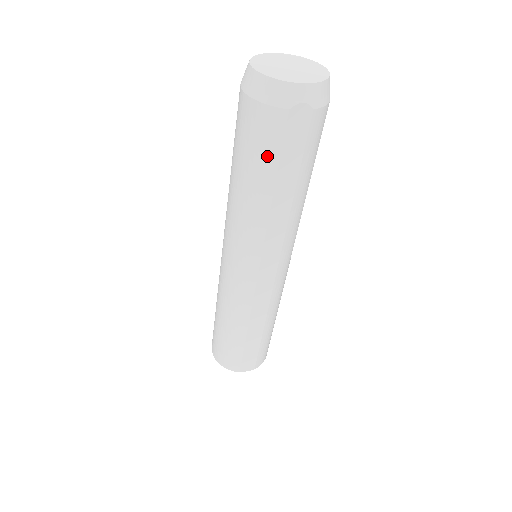
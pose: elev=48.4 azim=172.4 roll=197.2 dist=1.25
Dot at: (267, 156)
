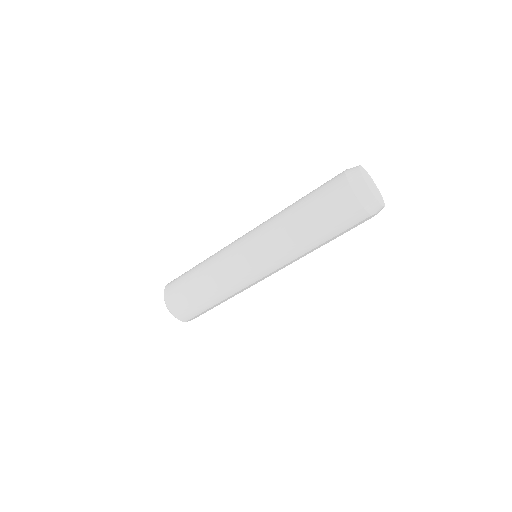
Dot at: (340, 228)
